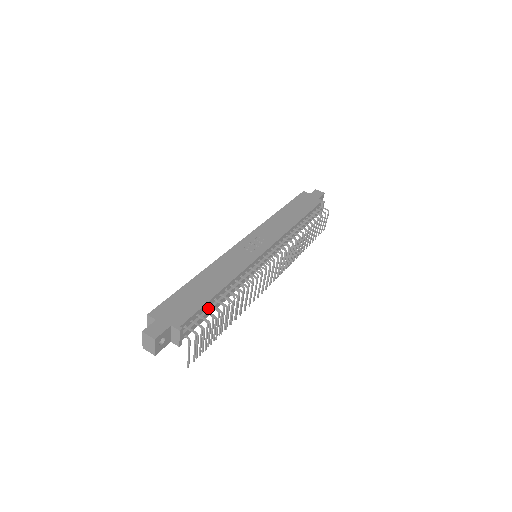
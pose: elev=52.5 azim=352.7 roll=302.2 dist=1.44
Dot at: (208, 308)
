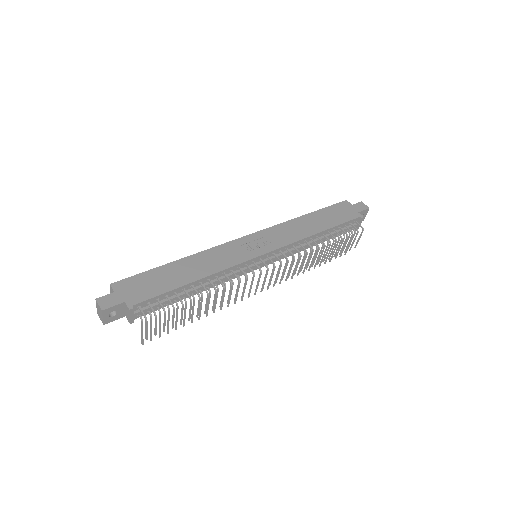
Dot at: (174, 295)
